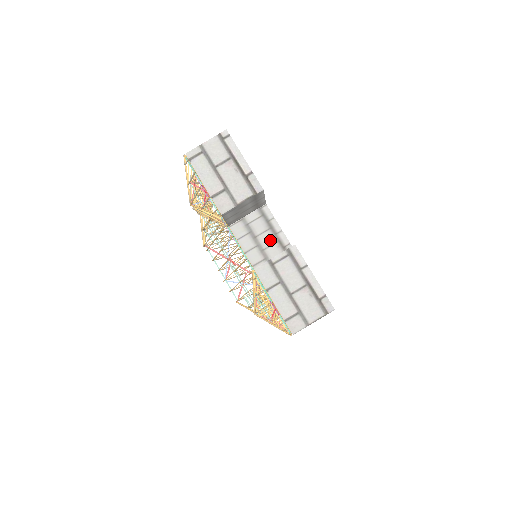
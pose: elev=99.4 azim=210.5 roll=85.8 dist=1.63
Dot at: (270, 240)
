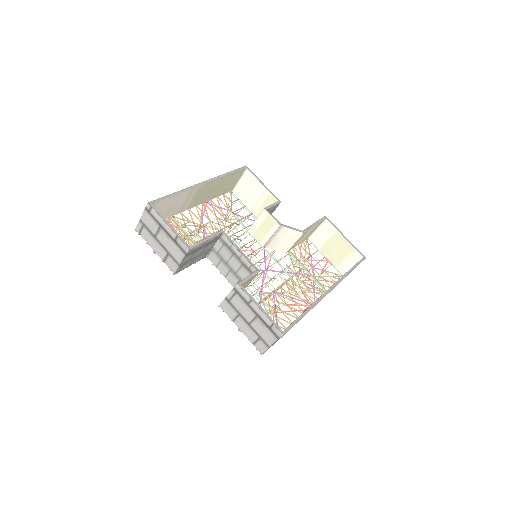
Dot at: (237, 264)
